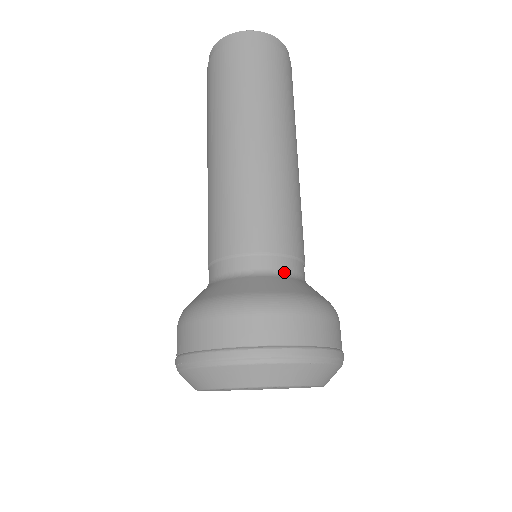
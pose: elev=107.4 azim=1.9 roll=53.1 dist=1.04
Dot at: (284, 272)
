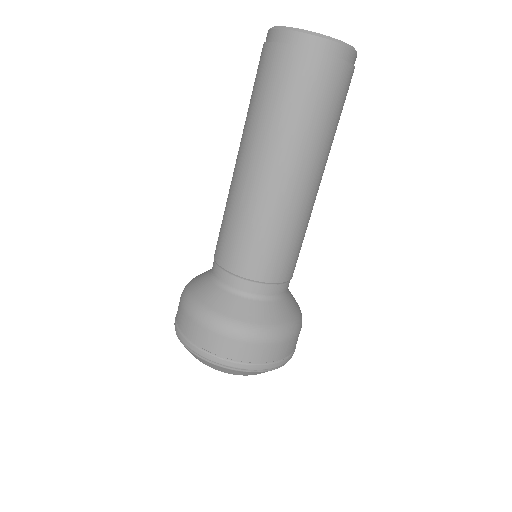
Dot at: (255, 295)
